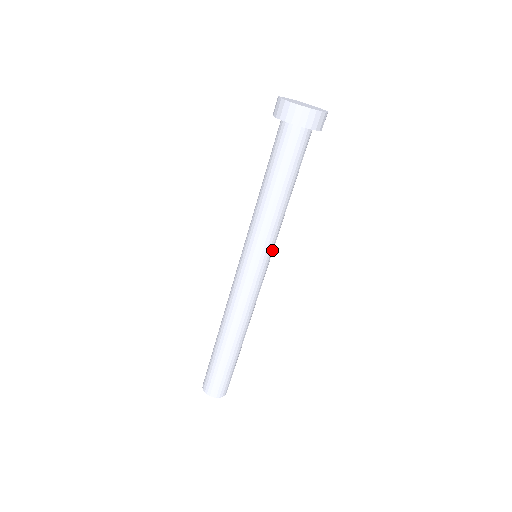
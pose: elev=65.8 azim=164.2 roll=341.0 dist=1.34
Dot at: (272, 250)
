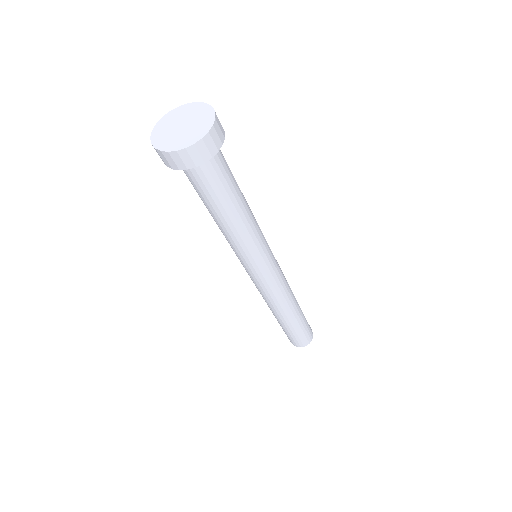
Dot at: (266, 241)
